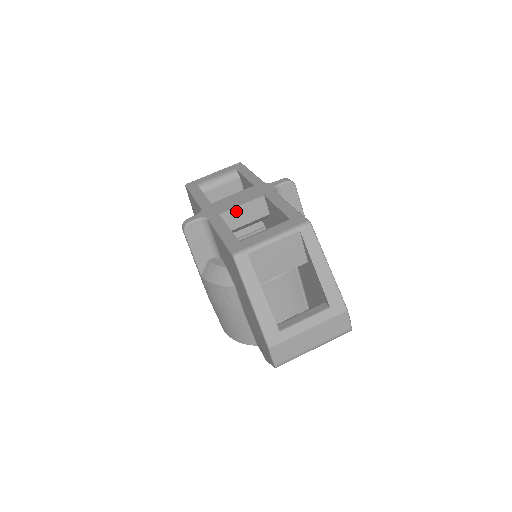
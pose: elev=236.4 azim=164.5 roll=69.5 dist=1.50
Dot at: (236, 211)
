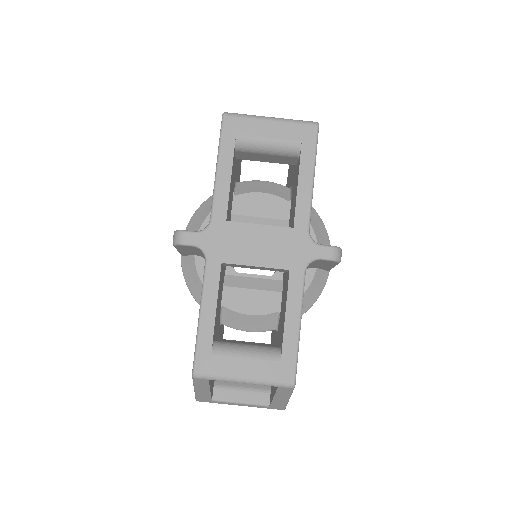
Dot at: (245, 265)
